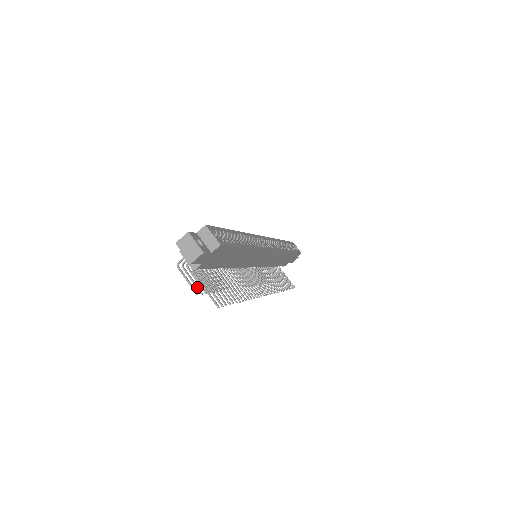
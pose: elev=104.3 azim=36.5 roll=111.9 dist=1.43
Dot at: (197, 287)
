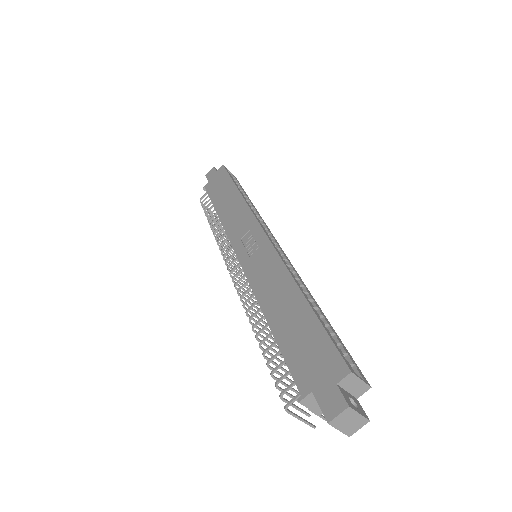
Dot at: (304, 412)
